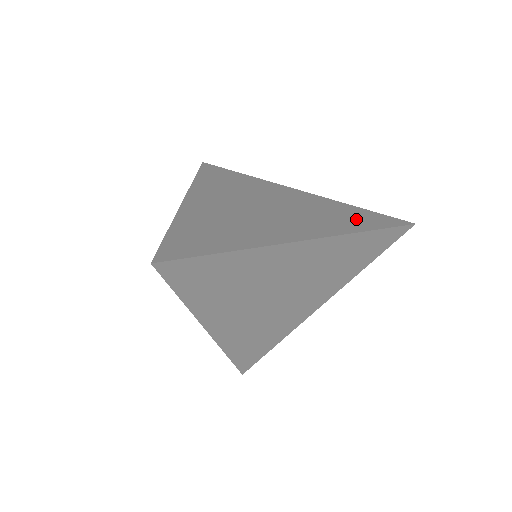
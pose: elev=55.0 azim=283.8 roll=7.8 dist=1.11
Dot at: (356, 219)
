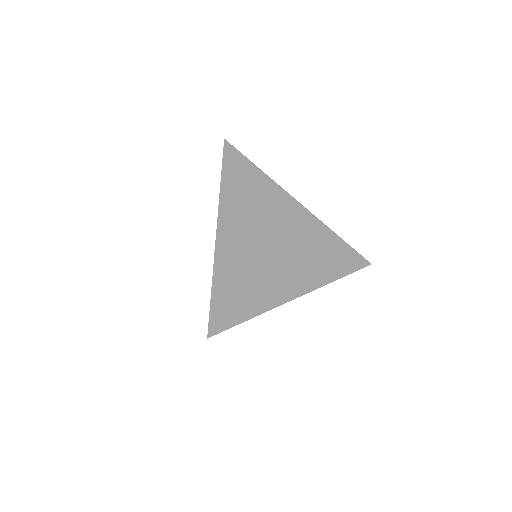
Dot at: (335, 259)
